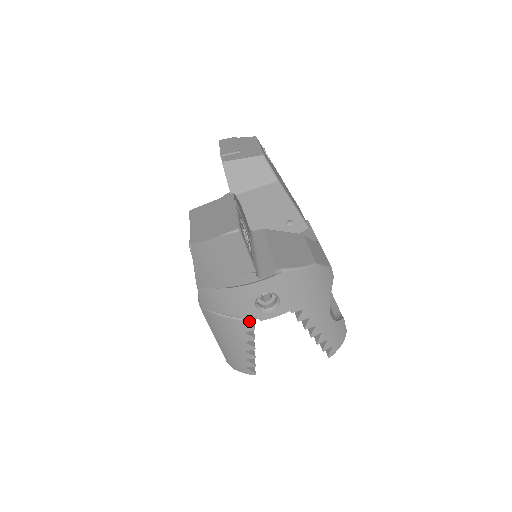
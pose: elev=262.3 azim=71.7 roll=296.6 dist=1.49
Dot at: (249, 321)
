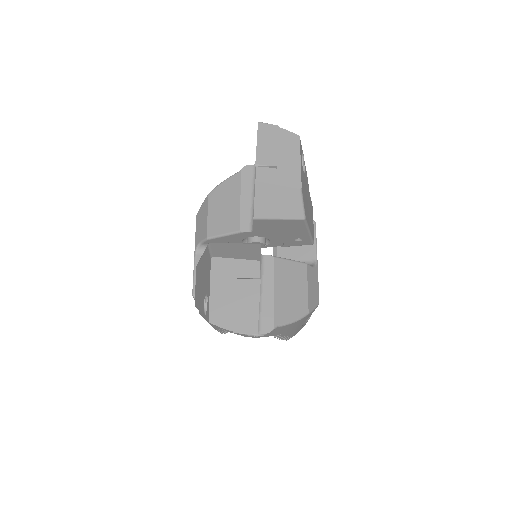
Dot at: occluded
